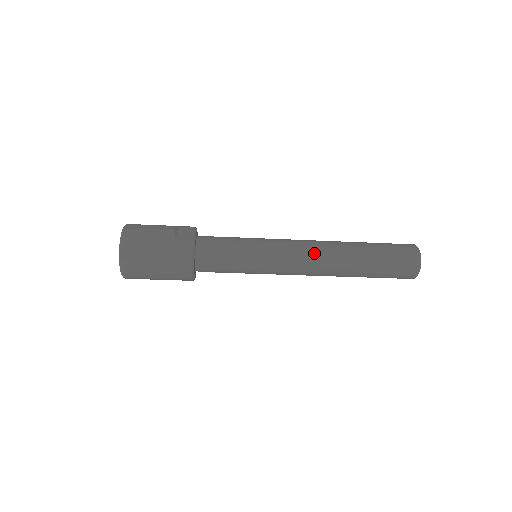
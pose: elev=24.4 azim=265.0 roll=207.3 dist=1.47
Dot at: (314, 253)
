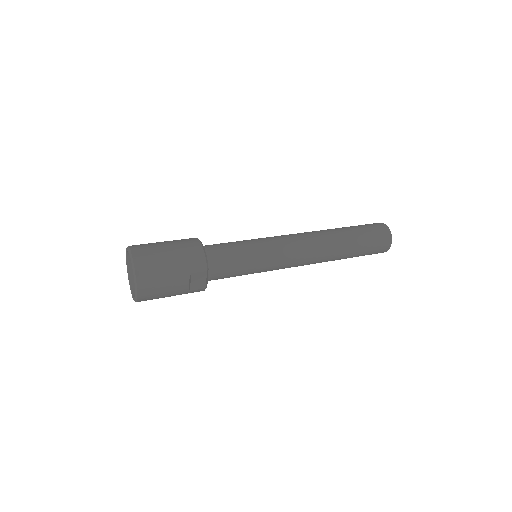
Dot at: occluded
